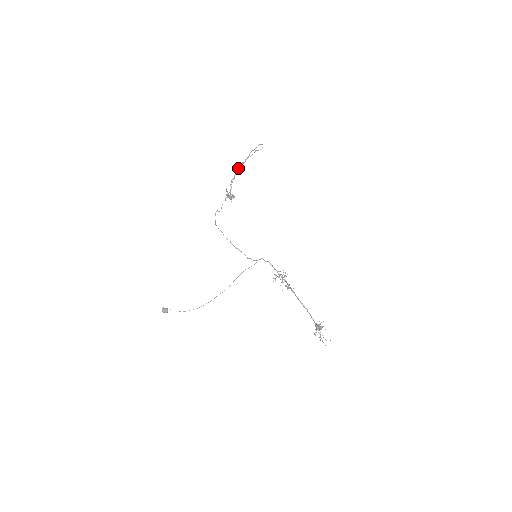
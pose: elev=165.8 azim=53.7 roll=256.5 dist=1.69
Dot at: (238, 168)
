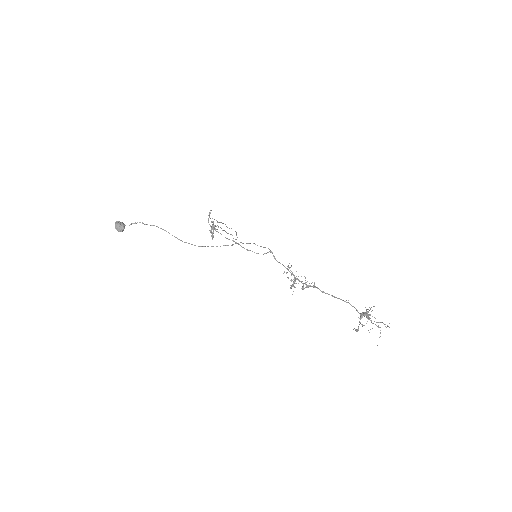
Dot at: (222, 223)
